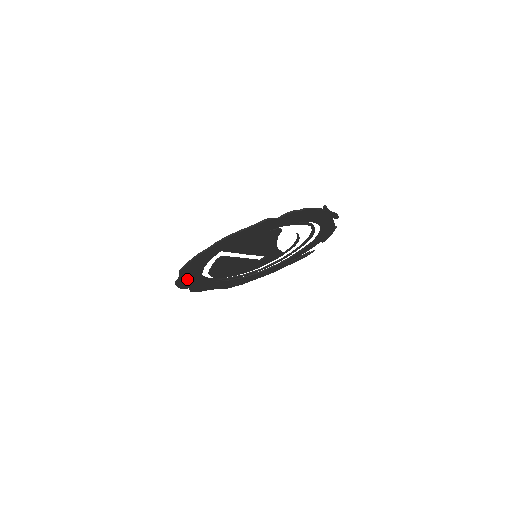
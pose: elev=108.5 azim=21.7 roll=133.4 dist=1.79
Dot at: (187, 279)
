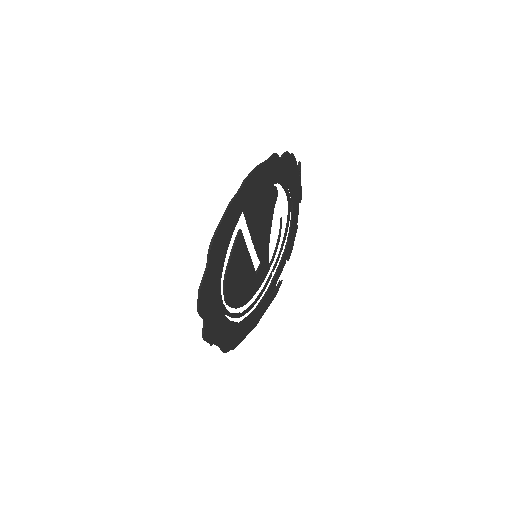
Dot at: (209, 283)
